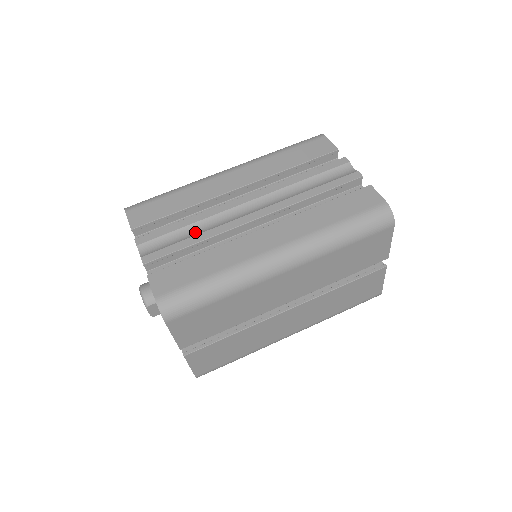
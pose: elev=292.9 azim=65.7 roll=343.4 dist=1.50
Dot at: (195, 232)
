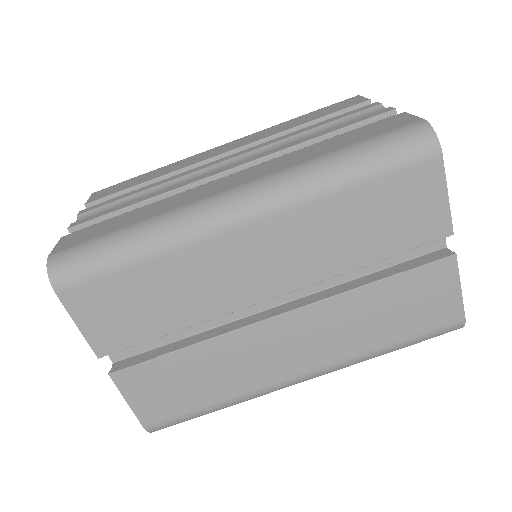
Dot at: occluded
